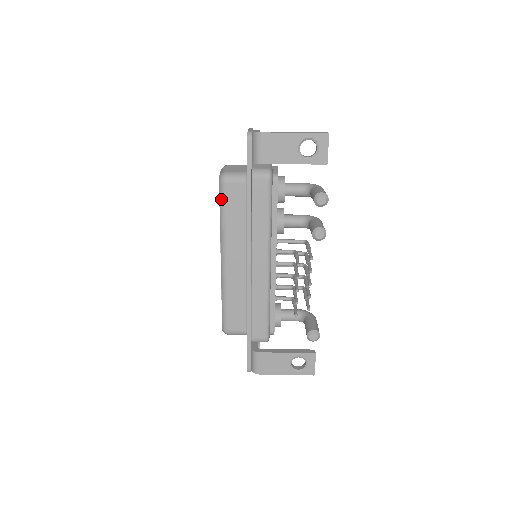
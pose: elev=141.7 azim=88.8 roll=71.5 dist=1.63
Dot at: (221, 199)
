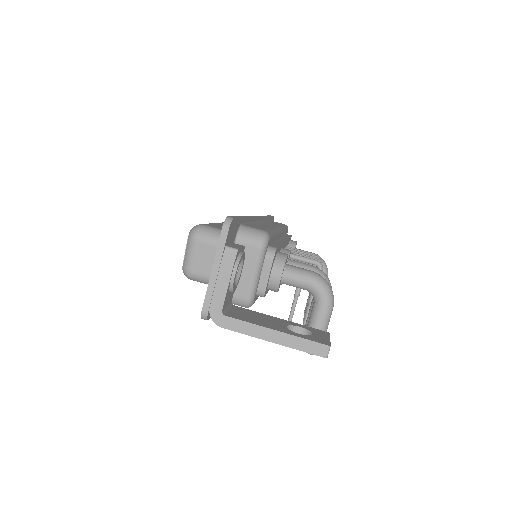
Dot at: occluded
